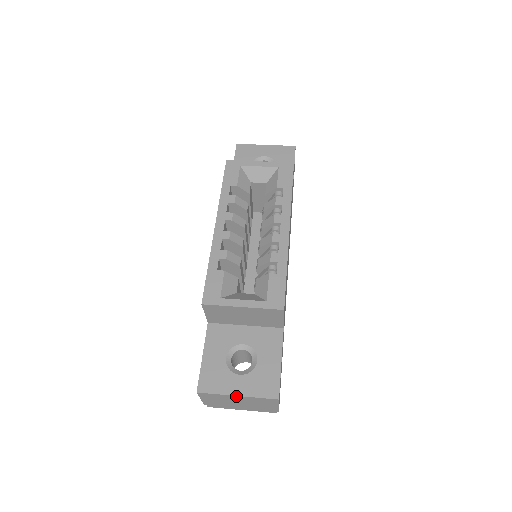
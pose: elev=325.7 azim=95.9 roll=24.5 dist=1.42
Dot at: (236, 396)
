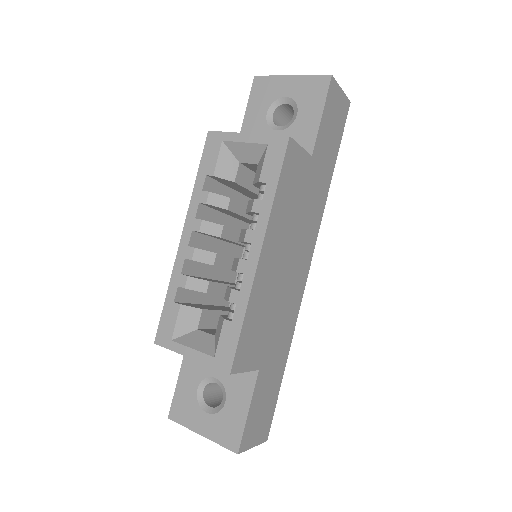
Dot at: (201, 434)
